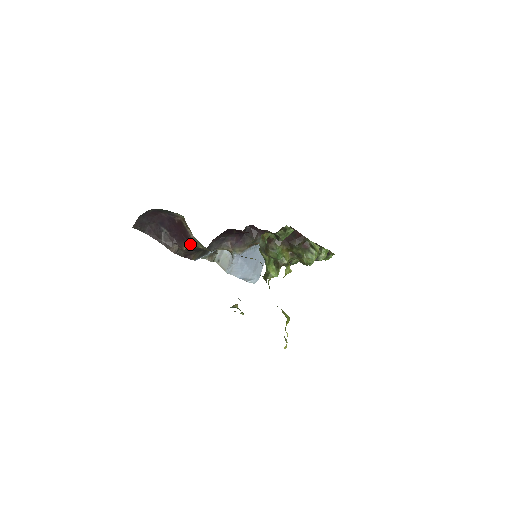
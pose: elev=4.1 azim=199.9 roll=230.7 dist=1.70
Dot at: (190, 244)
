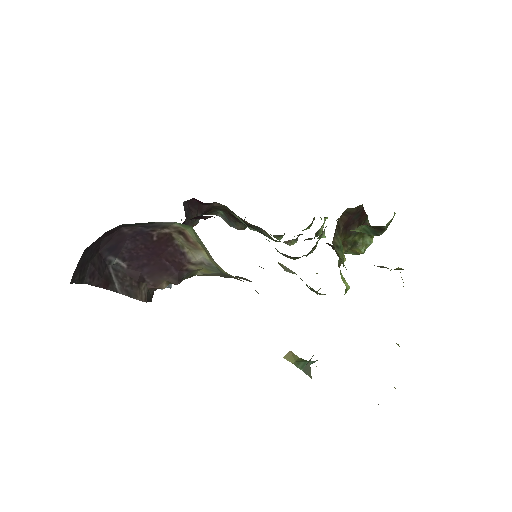
Dot at: (182, 275)
